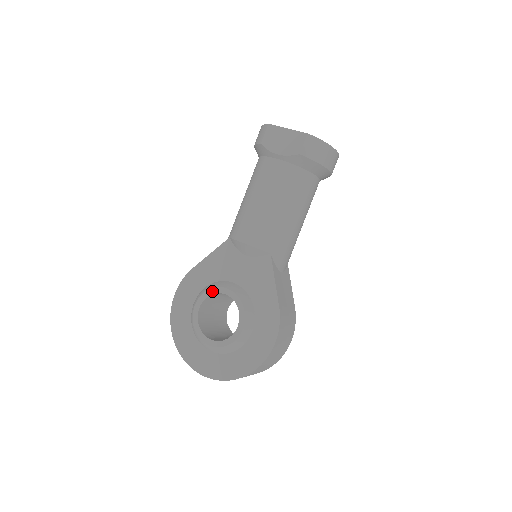
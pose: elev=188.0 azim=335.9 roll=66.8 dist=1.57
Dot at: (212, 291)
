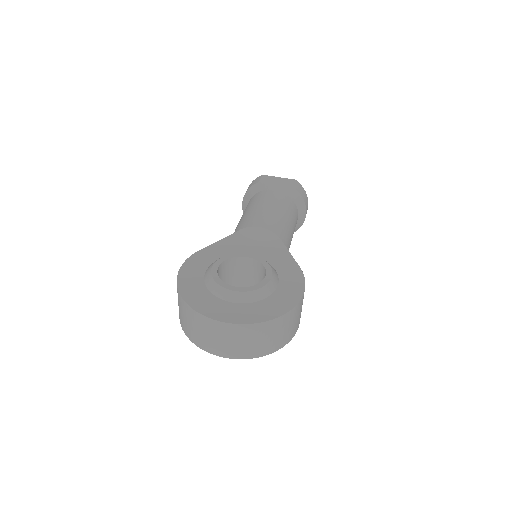
Dot at: (231, 256)
